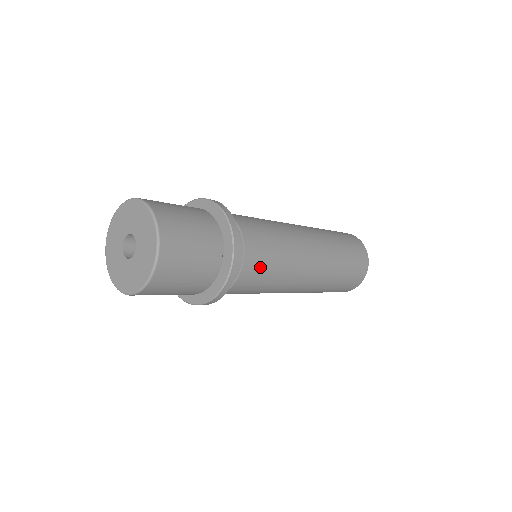
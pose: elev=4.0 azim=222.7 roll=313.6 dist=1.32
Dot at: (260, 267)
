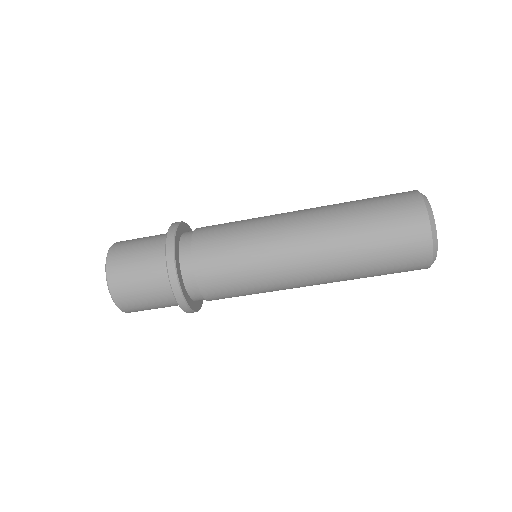
Dot at: (217, 263)
